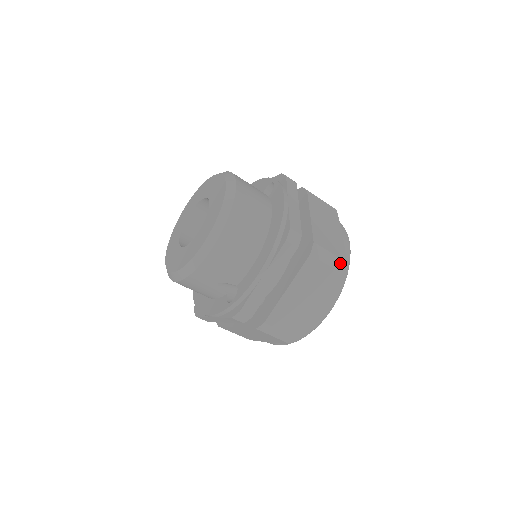
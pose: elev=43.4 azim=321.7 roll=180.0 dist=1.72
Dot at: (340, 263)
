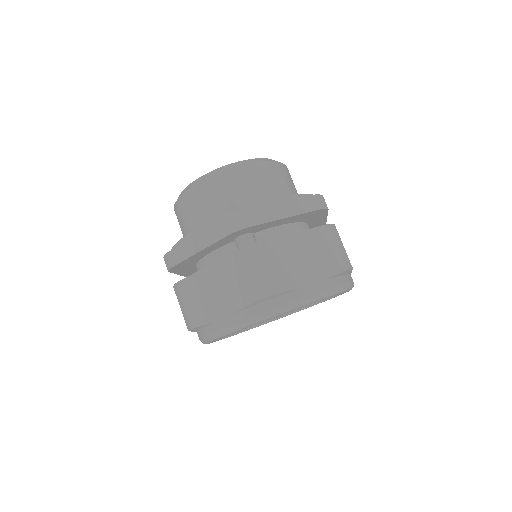
Dot at: (348, 261)
